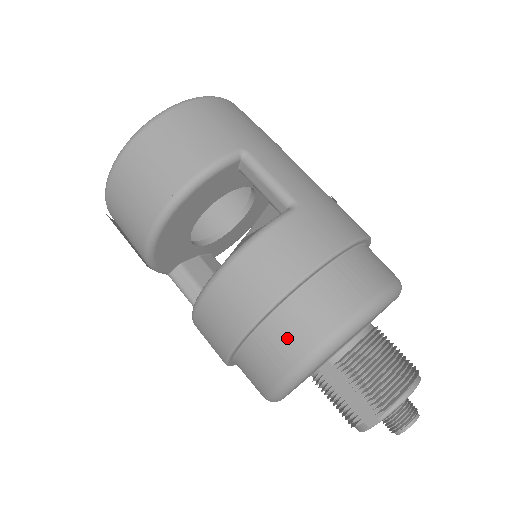
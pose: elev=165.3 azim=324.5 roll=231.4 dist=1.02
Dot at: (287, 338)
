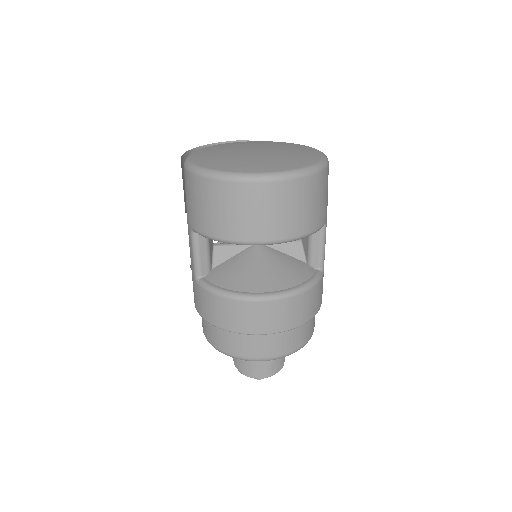
Dot at: (284, 343)
